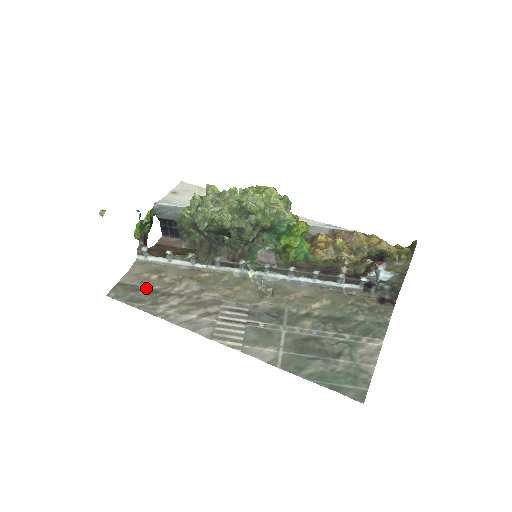
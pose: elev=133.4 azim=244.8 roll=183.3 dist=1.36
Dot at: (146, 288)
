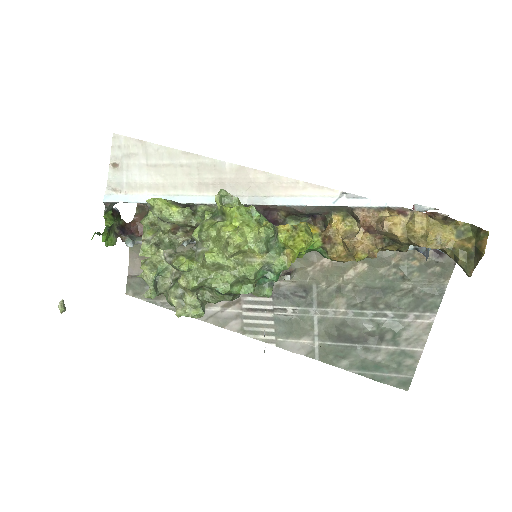
Dot at: occluded
